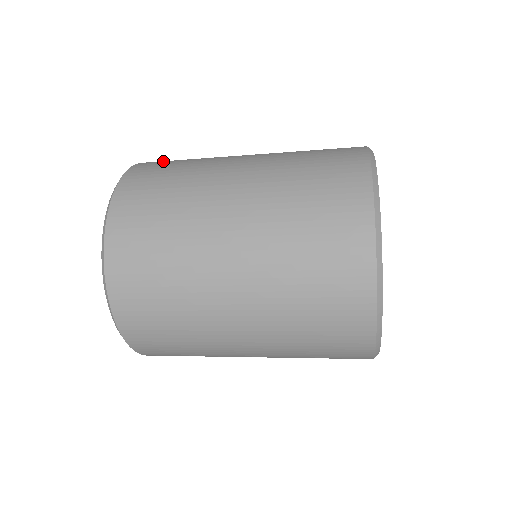
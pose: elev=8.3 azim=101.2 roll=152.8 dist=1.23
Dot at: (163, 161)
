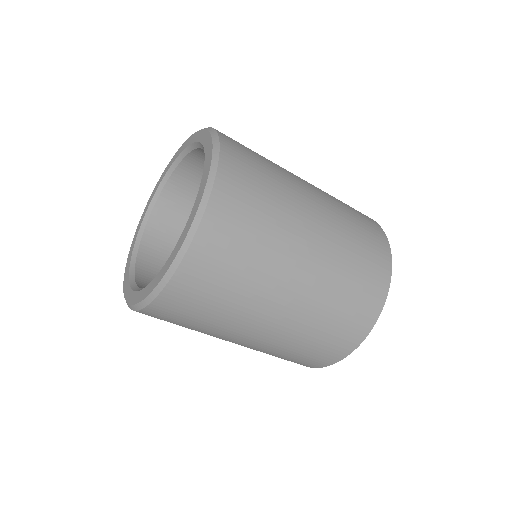
Dot at: (236, 141)
